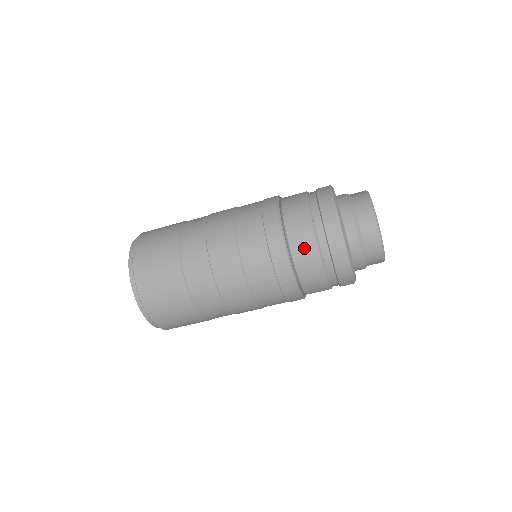
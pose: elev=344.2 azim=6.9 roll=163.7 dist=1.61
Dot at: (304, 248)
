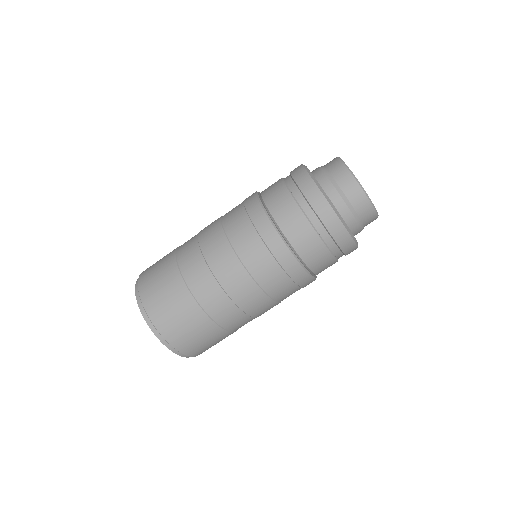
Dot at: (296, 229)
